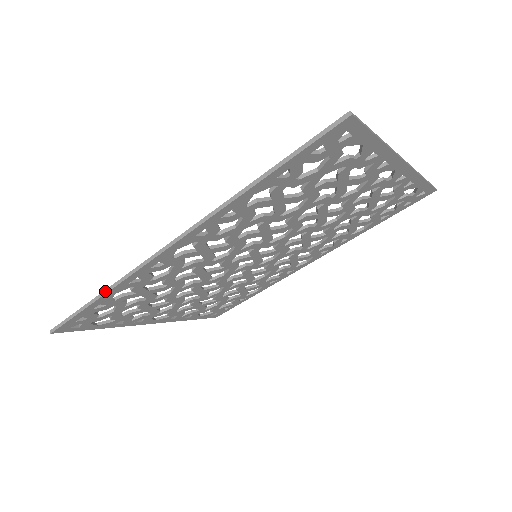
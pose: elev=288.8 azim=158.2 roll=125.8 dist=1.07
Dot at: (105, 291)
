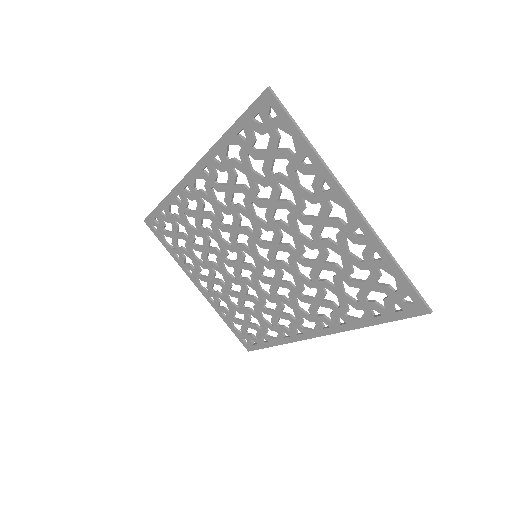
Dot at: (166, 197)
